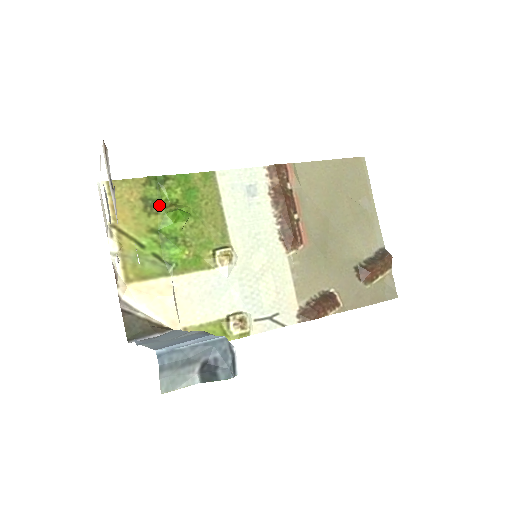
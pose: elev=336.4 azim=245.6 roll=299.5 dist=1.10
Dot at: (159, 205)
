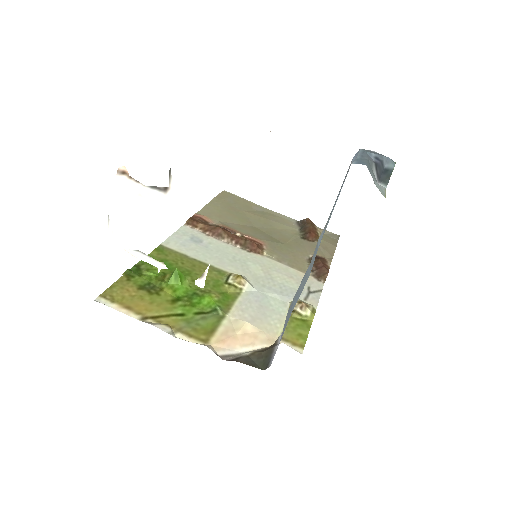
Dot at: (156, 284)
